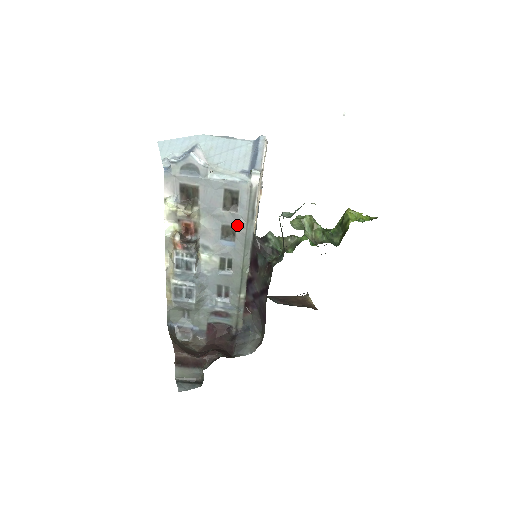
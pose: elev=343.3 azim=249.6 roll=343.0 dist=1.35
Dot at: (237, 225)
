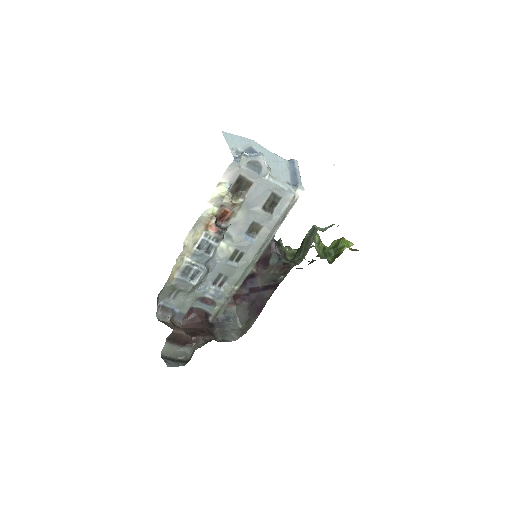
Dot at: (265, 225)
